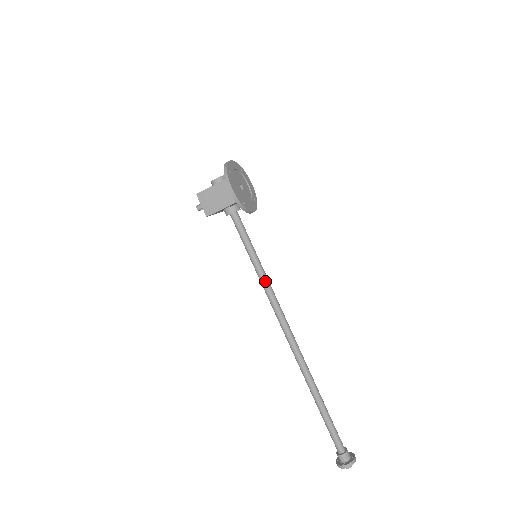
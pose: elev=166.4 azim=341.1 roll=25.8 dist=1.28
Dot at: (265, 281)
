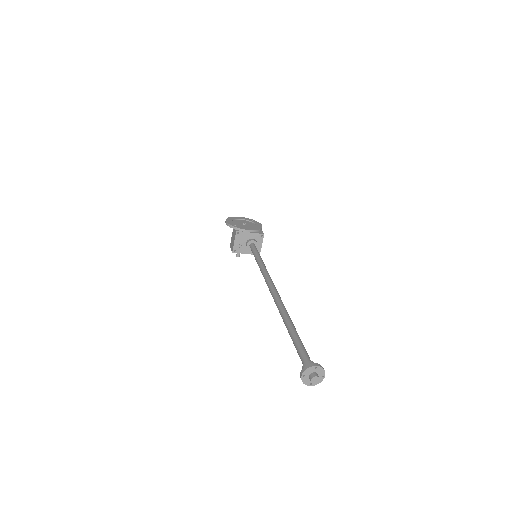
Dot at: (261, 267)
